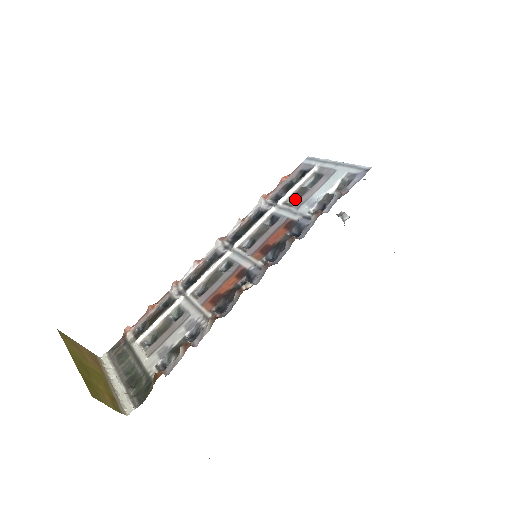
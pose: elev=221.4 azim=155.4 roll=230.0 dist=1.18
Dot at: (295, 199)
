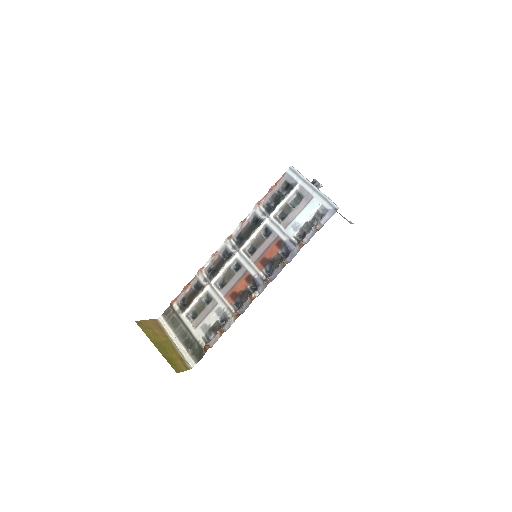
Dot at: (282, 214)
